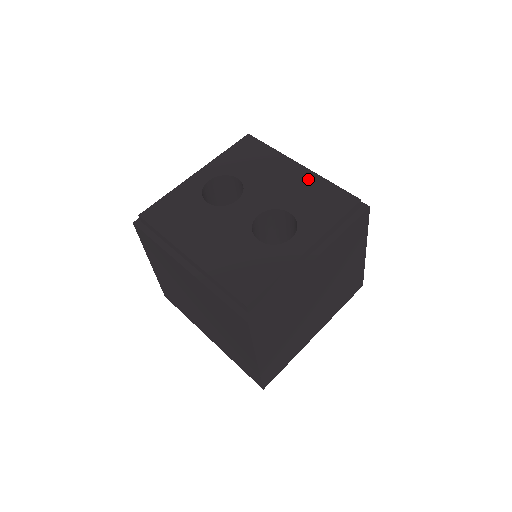
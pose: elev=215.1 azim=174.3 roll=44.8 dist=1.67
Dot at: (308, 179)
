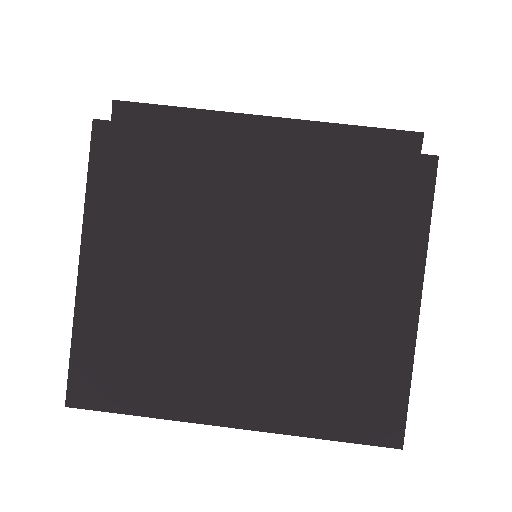
Dot at: occluded
